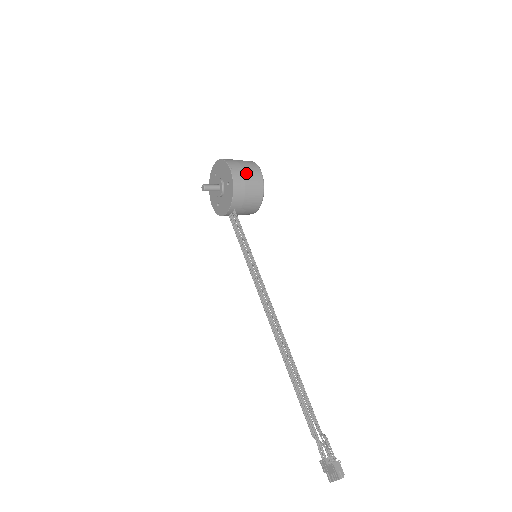
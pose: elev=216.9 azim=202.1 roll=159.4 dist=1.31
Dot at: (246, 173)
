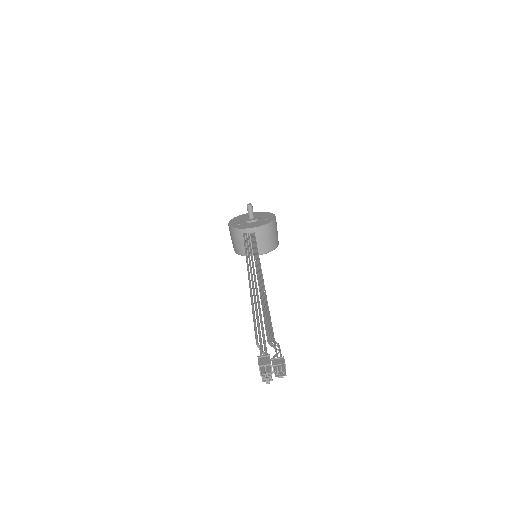
Dot at: occluded
